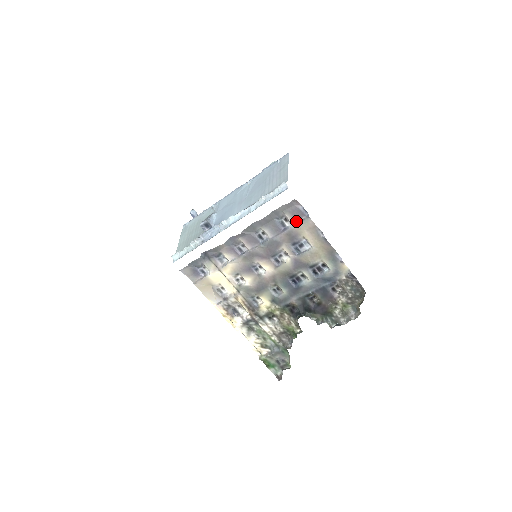
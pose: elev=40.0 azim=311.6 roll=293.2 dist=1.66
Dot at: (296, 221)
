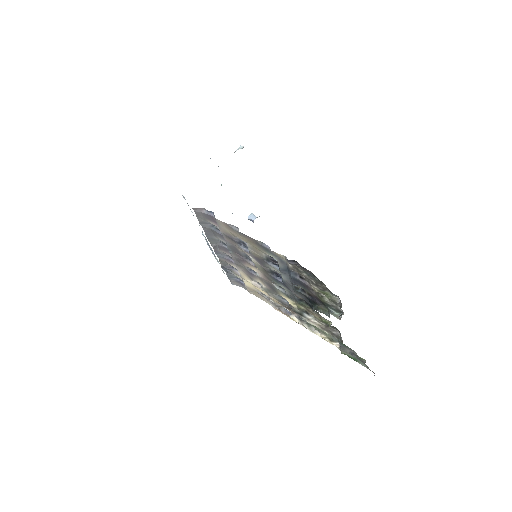
Dot at: (217, 224)
